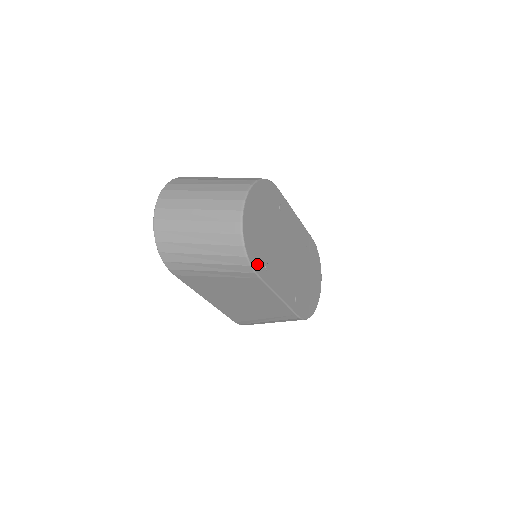
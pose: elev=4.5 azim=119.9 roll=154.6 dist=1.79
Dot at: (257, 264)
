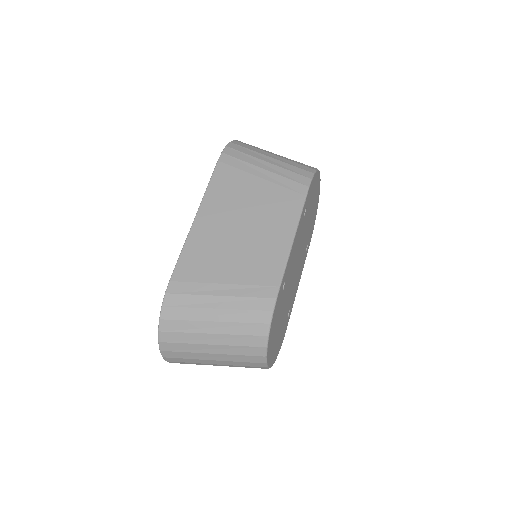
Dot at: (284, 333)
